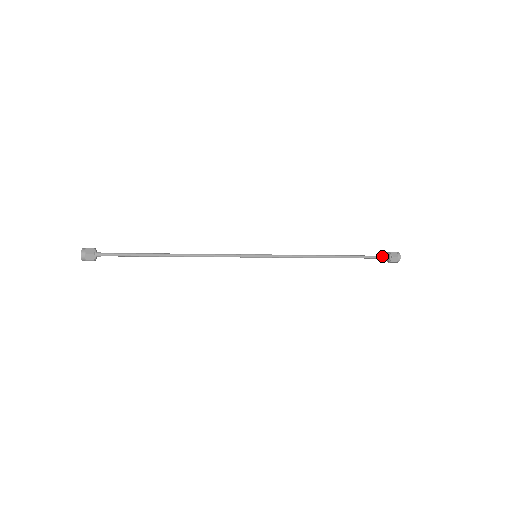
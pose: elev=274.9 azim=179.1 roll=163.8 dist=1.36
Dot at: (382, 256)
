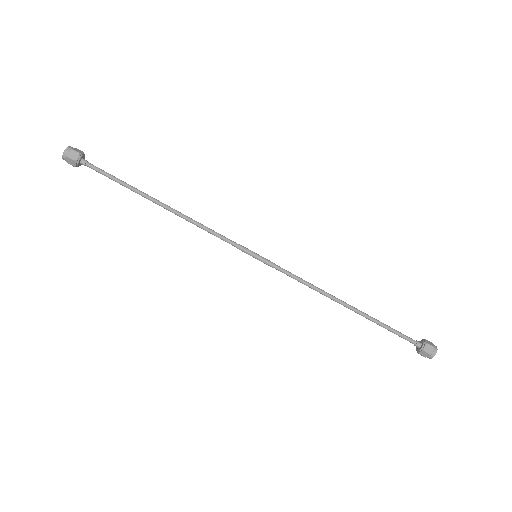
Dot at: (412, 340)
